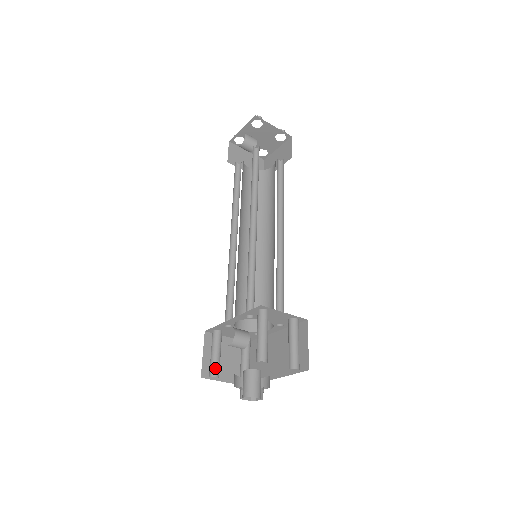
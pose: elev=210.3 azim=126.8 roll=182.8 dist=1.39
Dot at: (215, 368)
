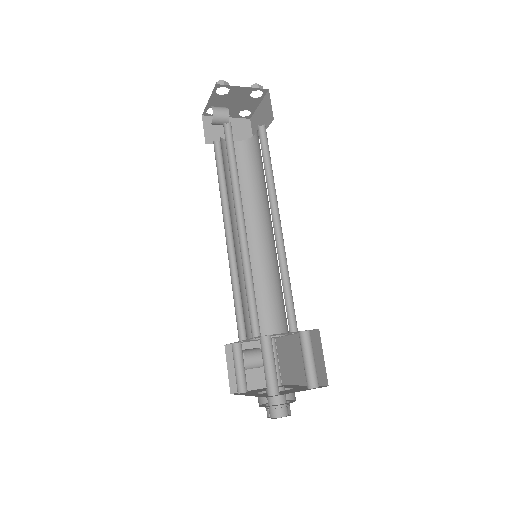
Dot at: (241, 384)
